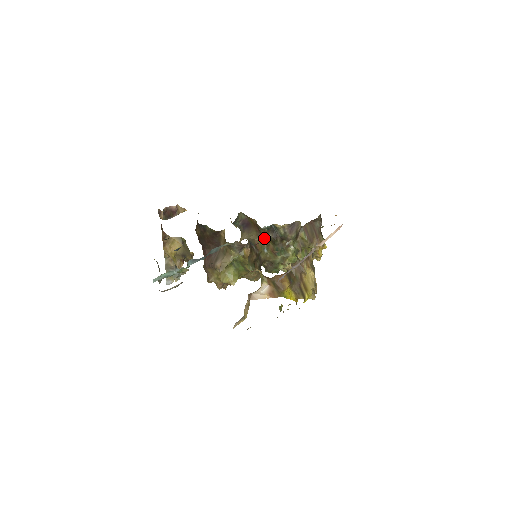
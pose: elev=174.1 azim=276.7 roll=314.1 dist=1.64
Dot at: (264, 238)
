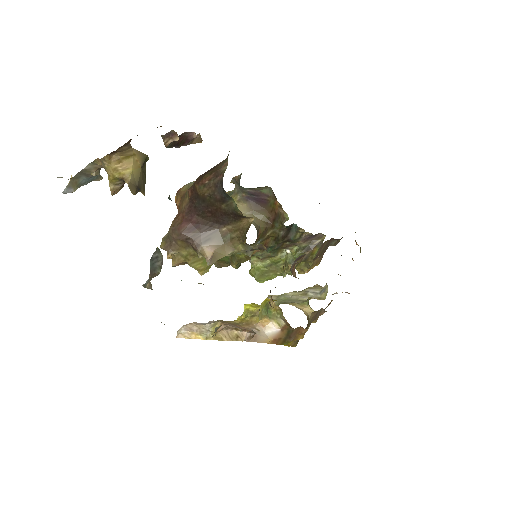
Dot at: (271, 230)
